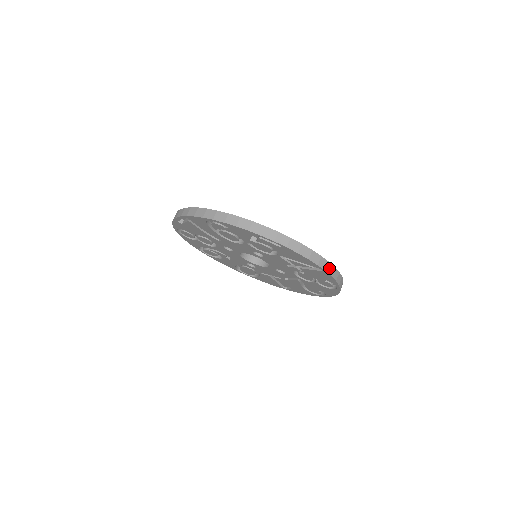
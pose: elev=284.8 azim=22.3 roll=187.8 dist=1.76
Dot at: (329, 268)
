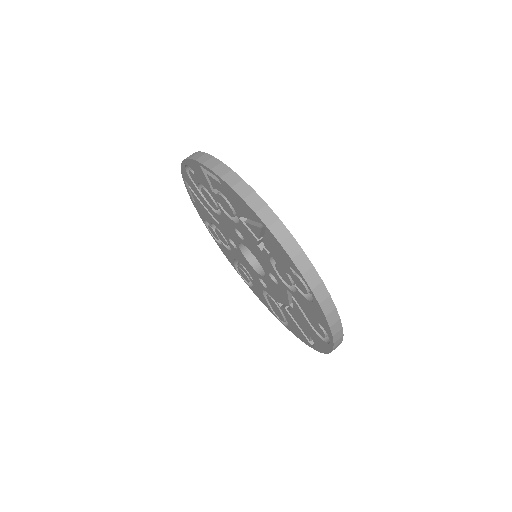
Dot at: (278, 228)
